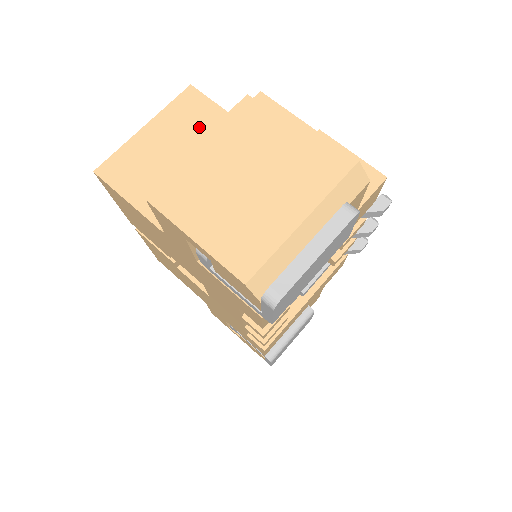
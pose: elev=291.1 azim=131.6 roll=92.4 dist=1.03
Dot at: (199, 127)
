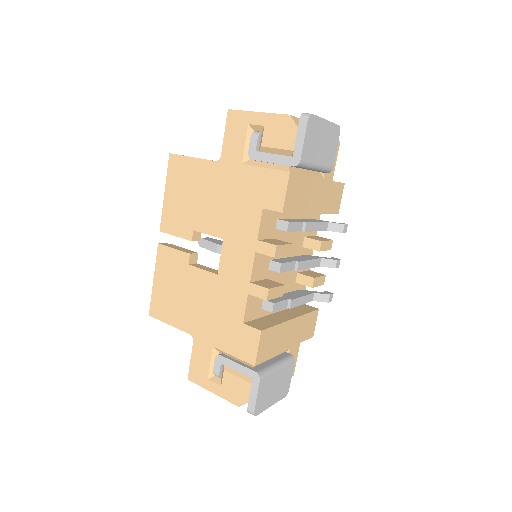
Dot at: occluded
